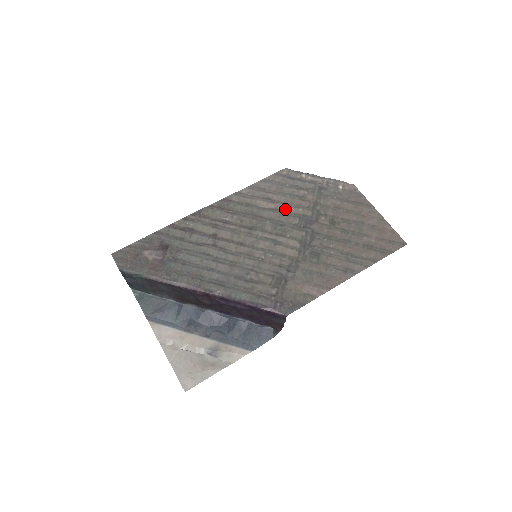
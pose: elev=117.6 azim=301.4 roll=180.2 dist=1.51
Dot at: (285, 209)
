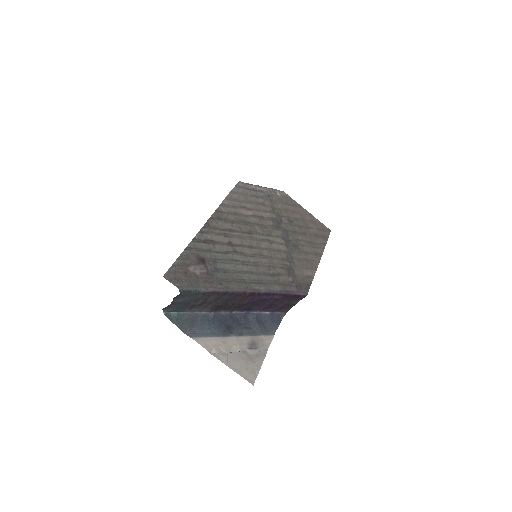
Dot at: (259, 214)
